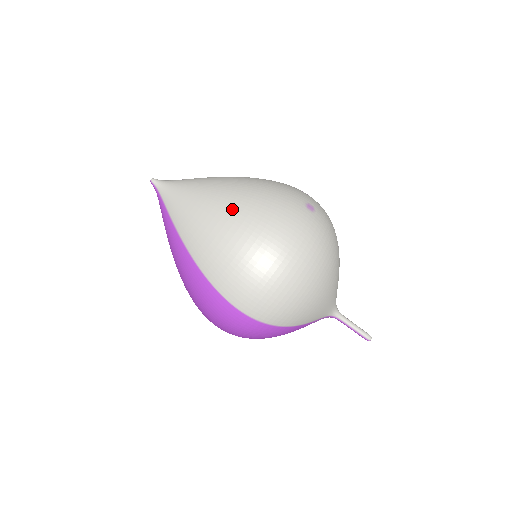
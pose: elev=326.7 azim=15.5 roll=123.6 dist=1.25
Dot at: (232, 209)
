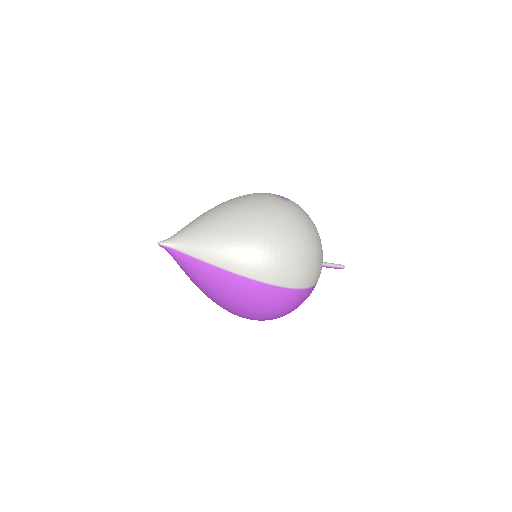
Dot at: (248, 224)
